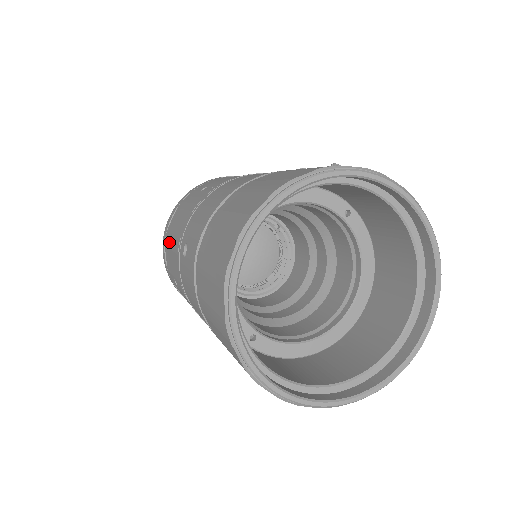
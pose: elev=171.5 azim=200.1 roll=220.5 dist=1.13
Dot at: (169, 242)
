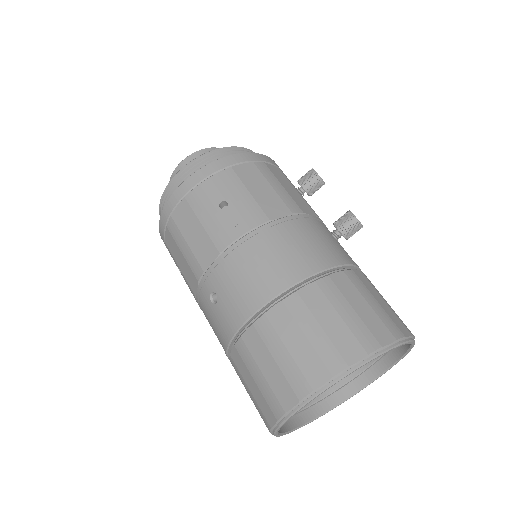
Dot at: (178, 241)
